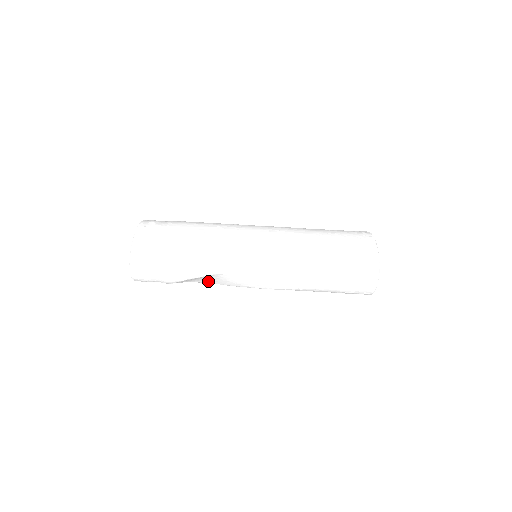
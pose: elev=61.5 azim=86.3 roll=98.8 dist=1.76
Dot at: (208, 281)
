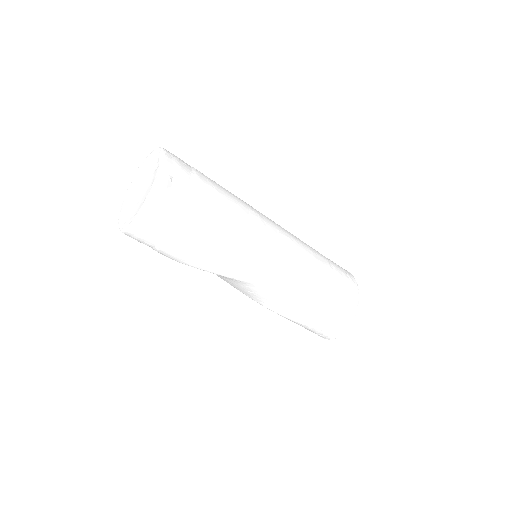
Dot at: occluded
